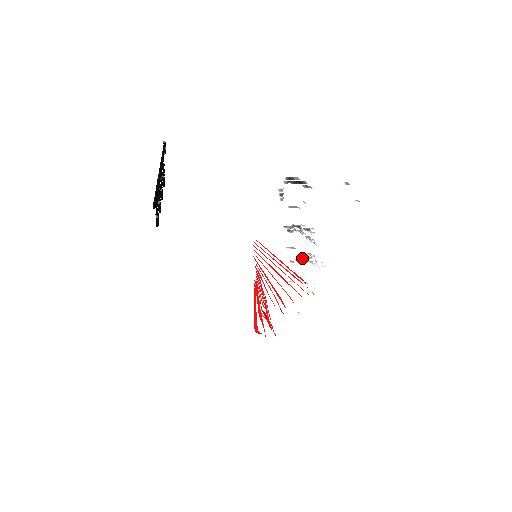
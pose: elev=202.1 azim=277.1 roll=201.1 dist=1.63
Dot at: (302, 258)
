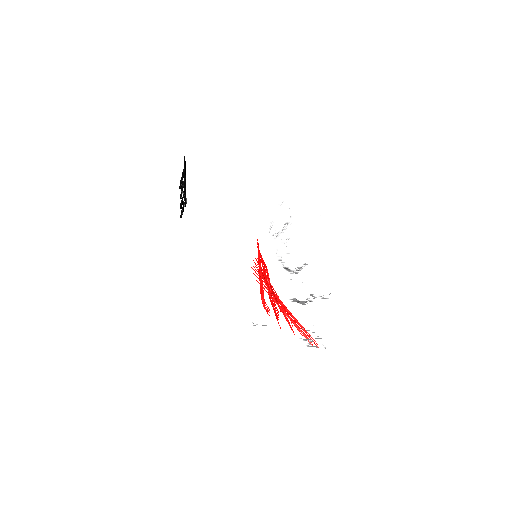
Dot at: occluded
